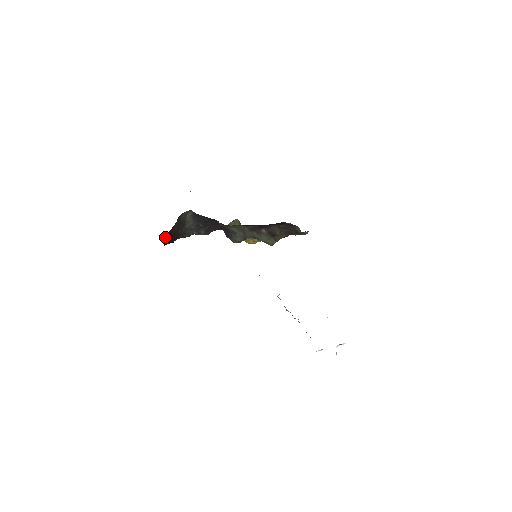
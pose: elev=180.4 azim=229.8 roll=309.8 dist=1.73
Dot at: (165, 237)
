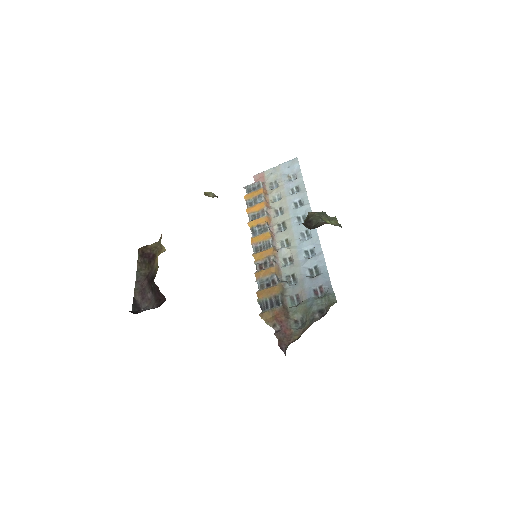
Dot at: occluded
